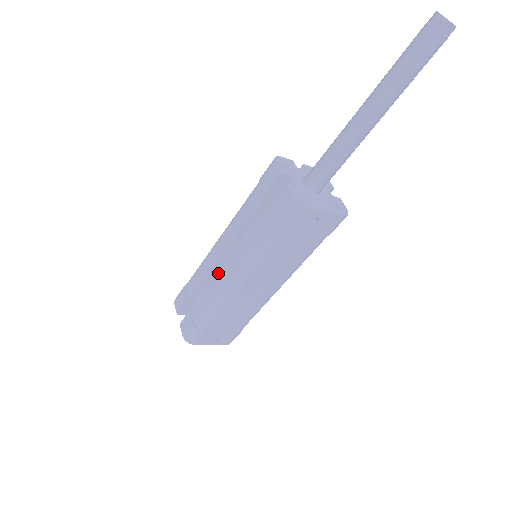
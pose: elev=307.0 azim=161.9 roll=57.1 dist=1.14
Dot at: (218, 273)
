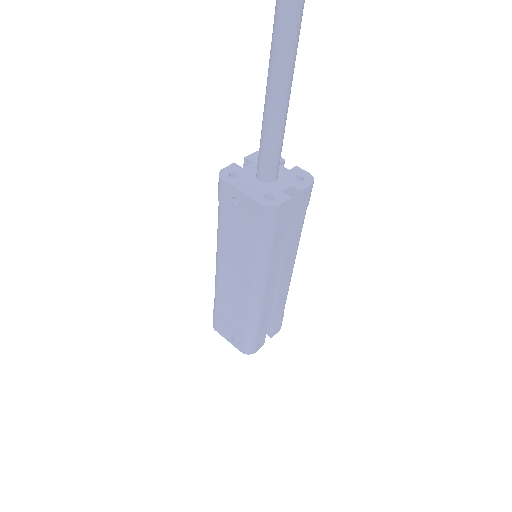
Dot at: occluded
